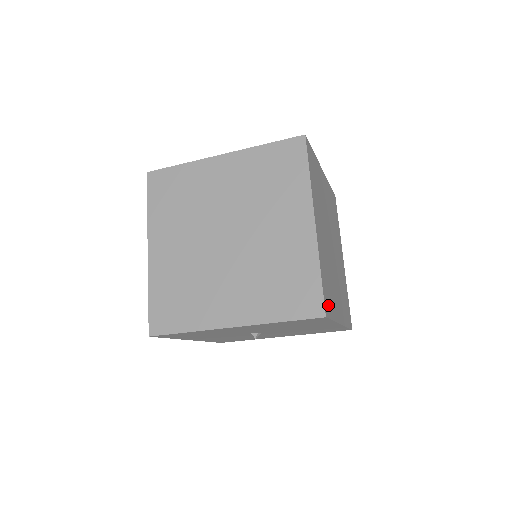
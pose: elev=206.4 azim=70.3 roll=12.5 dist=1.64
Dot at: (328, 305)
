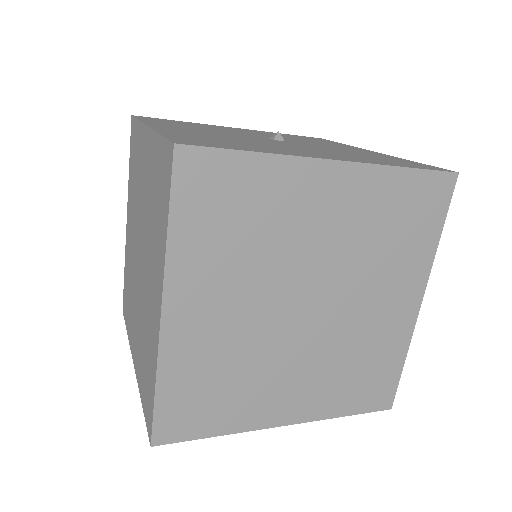
Dot at: occluded
